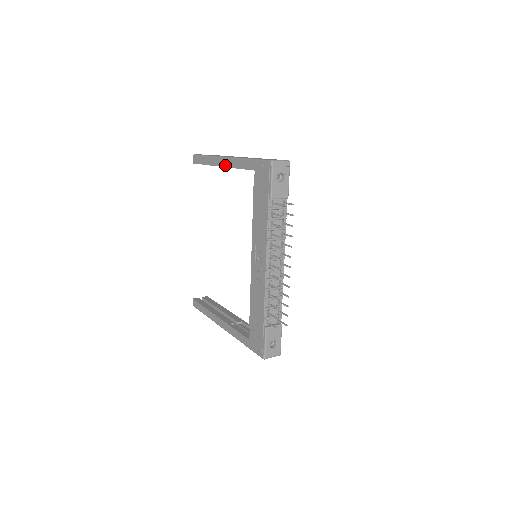
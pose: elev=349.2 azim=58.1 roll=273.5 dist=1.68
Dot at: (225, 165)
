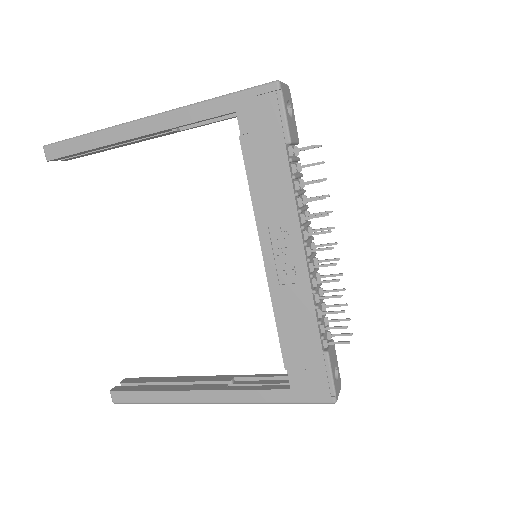
Dot at: (148, 131)
